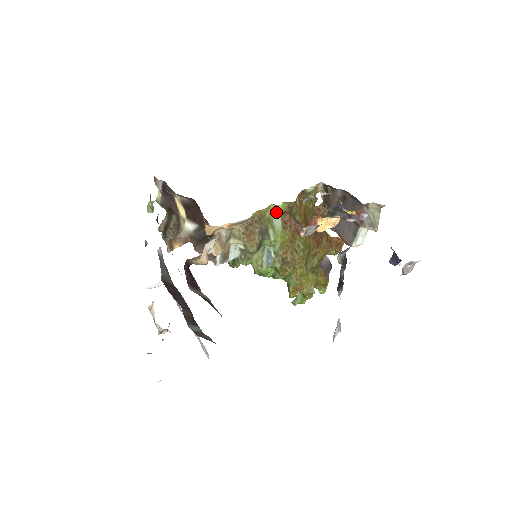
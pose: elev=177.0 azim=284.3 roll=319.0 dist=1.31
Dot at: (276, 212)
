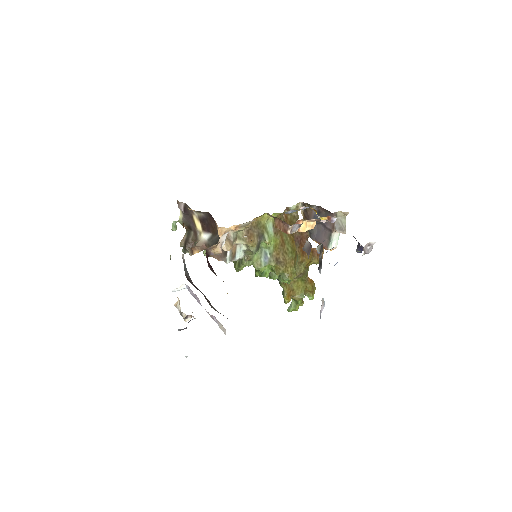
Dot at: (269, 221)
